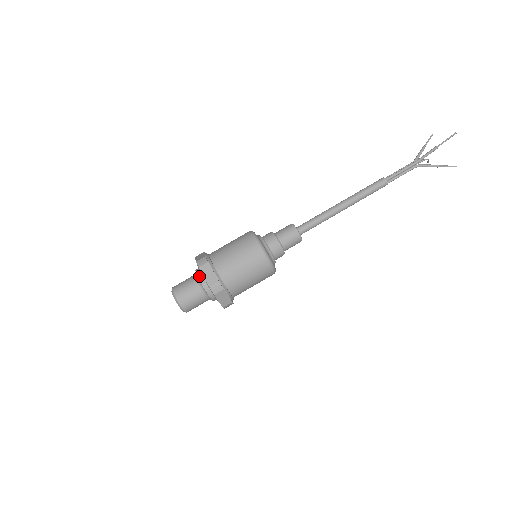
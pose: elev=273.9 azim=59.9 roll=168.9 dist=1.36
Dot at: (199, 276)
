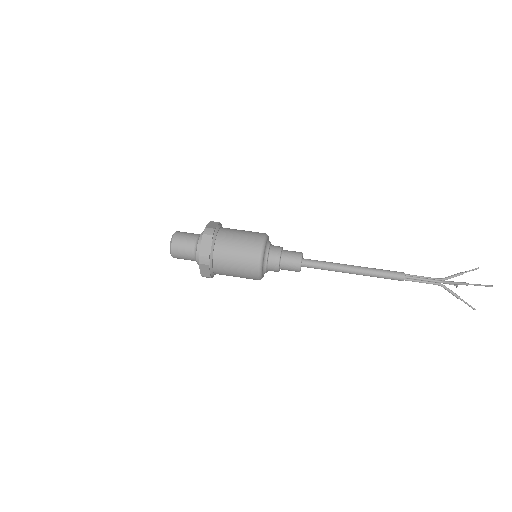
Dot at: (200, 240)
